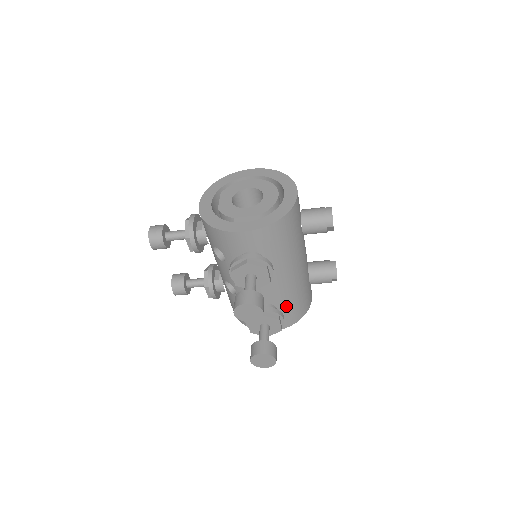
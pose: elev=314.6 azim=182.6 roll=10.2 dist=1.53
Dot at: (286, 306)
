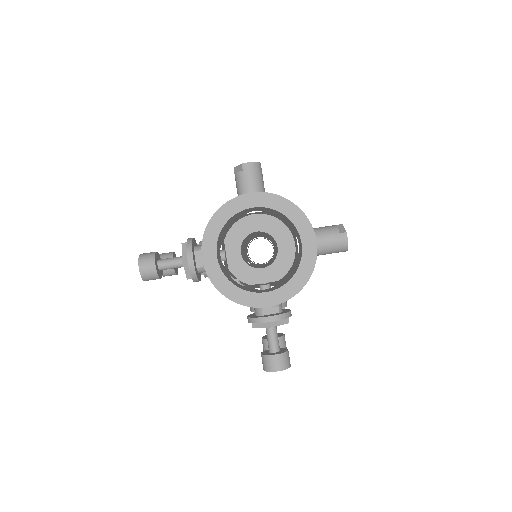
Dot at: occluded
